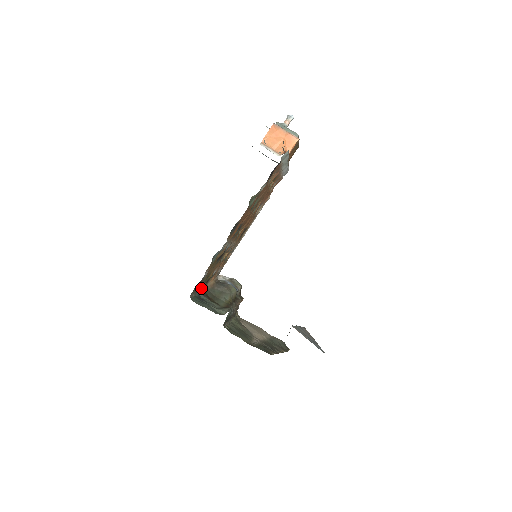
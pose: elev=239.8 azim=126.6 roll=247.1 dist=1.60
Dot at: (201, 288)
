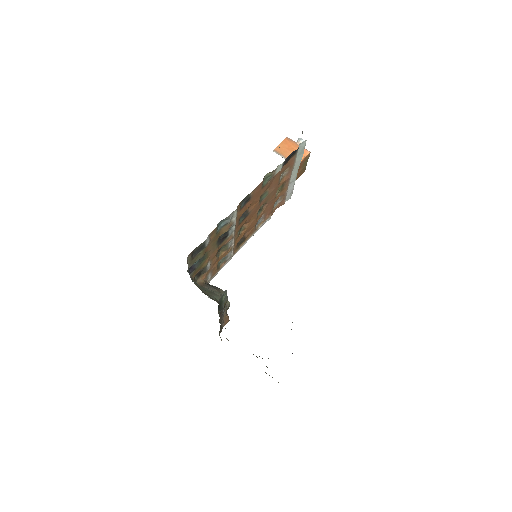
Dot at: (193, 273)
